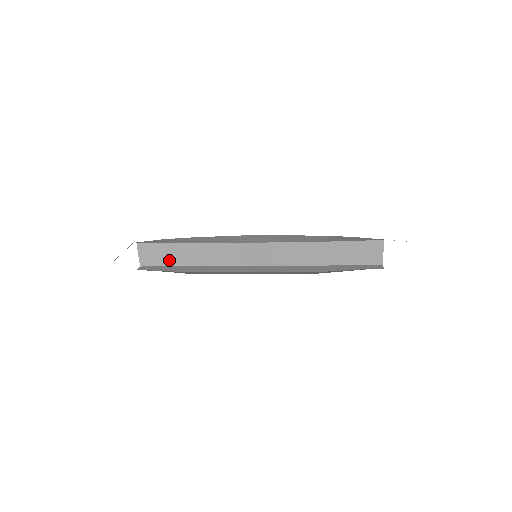
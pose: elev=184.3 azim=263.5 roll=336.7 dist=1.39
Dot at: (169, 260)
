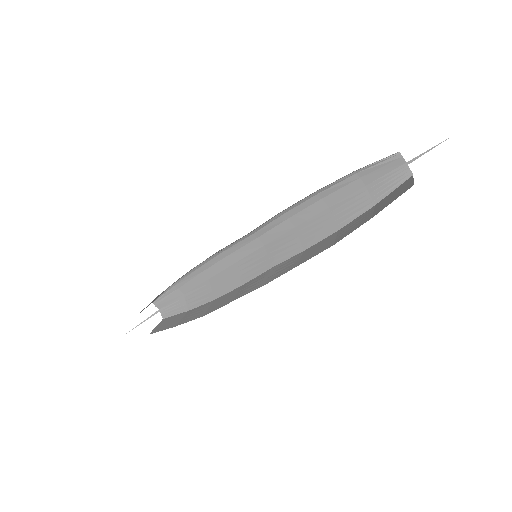
Dot at: (178, 323)
